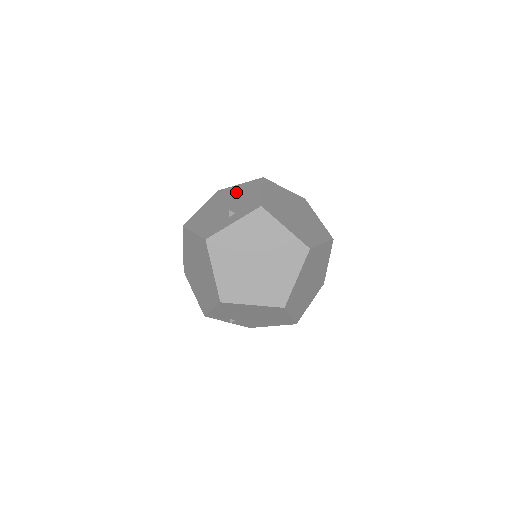
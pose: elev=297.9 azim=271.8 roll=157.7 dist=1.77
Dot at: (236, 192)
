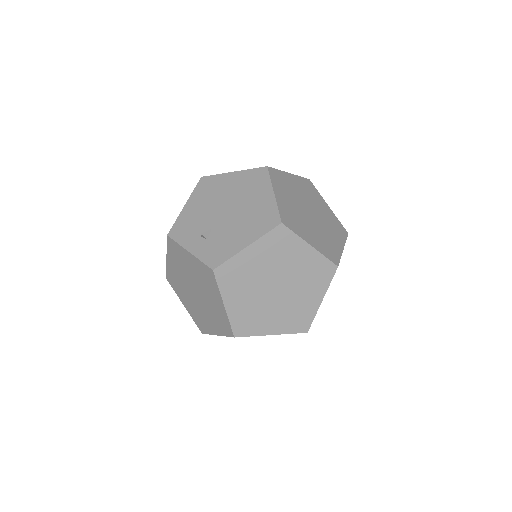
Dot at: (254, 204)
